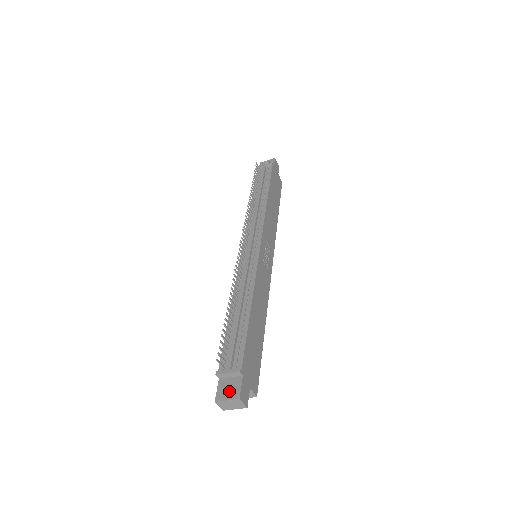
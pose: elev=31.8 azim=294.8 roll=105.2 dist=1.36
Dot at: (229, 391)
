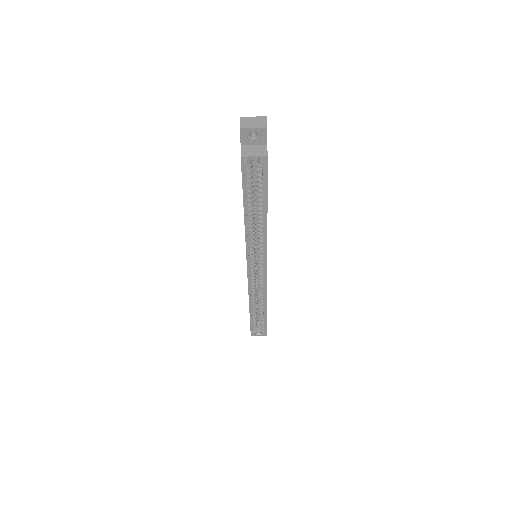
Dot at: occluded
